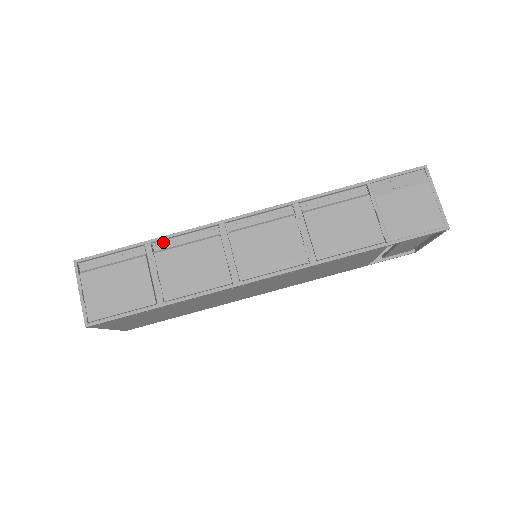
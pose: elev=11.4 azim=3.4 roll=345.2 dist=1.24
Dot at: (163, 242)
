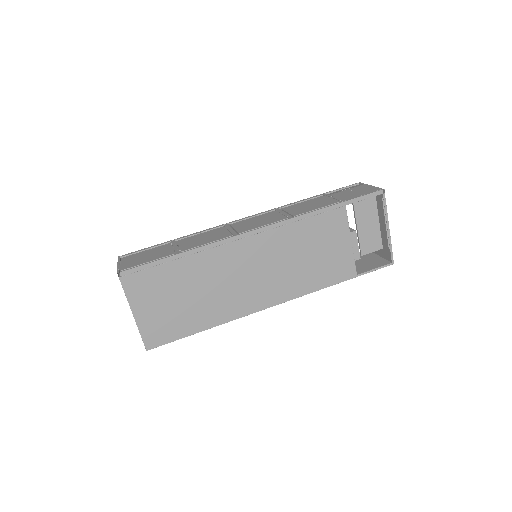
Dot at: (184, 237)
